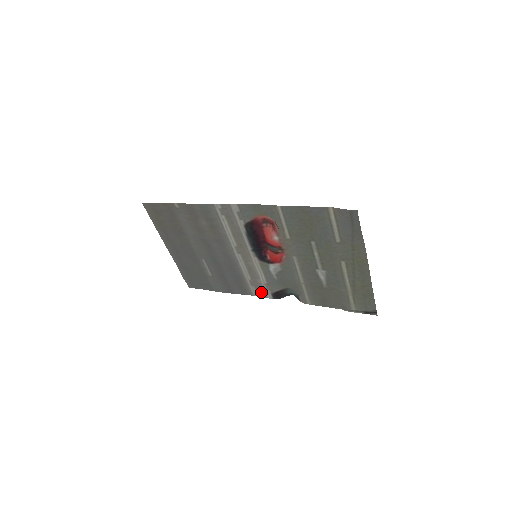
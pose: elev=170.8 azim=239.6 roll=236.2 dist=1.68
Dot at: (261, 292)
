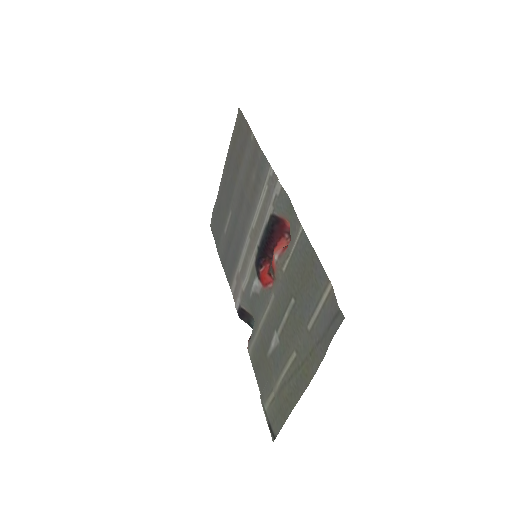
Dot at: (236, 294)
